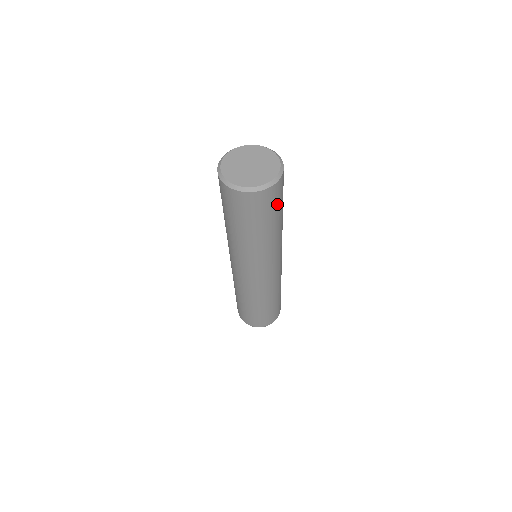
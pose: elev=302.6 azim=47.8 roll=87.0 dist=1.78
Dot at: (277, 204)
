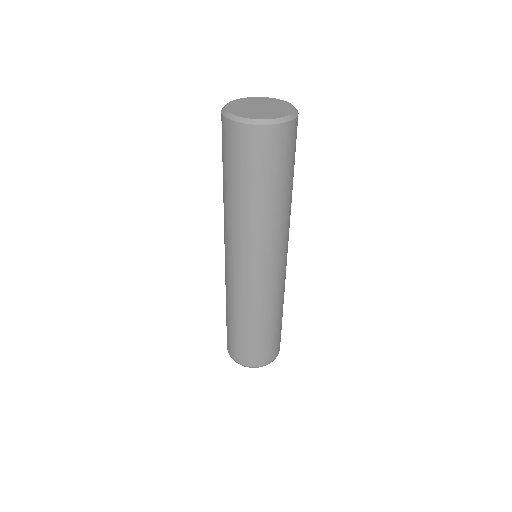
Dot at: (274, 162)
